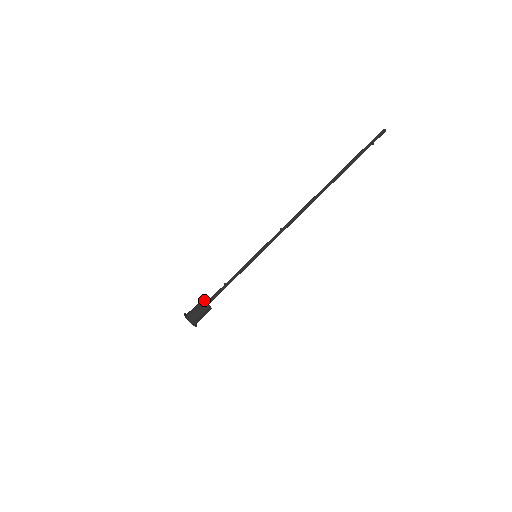
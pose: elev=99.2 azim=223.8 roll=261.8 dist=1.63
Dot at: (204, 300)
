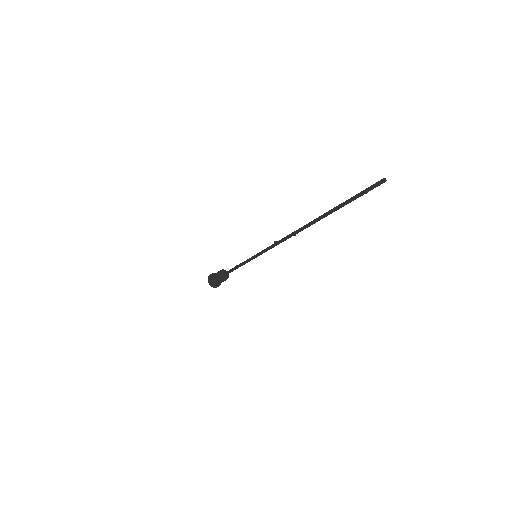
Dot at: occluded
